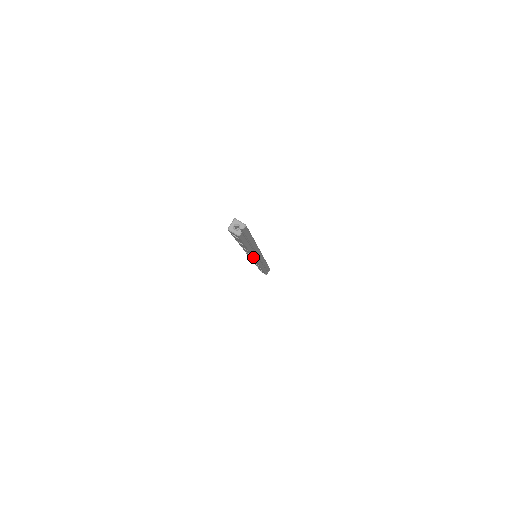
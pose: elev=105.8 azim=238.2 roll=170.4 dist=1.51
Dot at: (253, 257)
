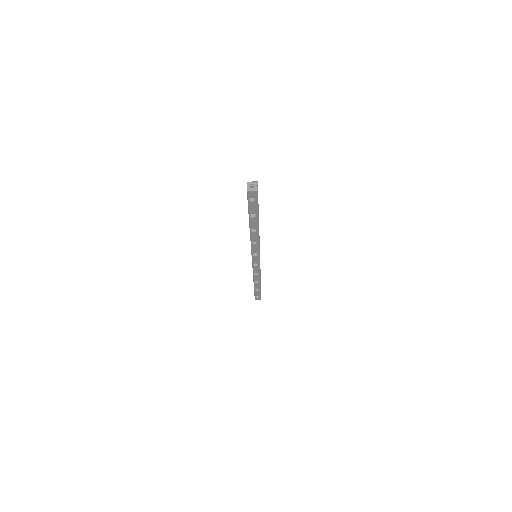
Dot at: (258, 247)
